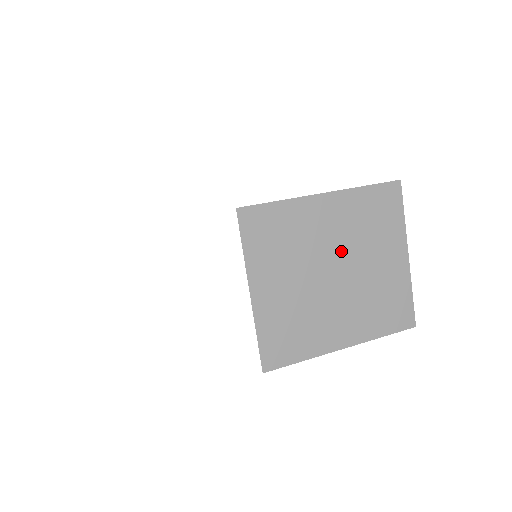
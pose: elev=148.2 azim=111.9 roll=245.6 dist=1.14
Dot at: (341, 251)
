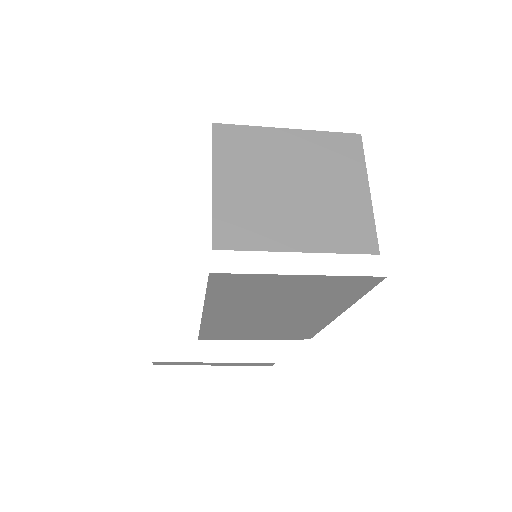
Dot at: (301, 172)
